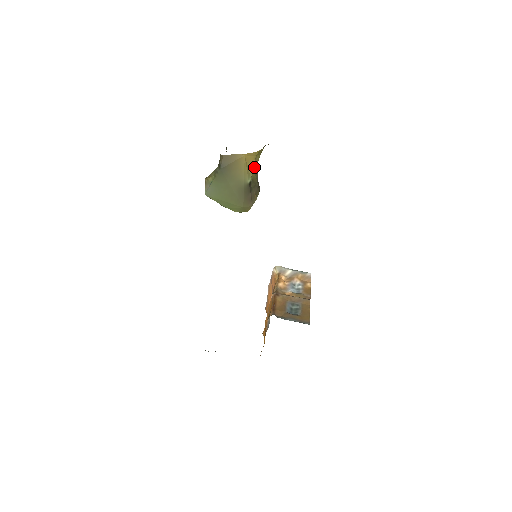
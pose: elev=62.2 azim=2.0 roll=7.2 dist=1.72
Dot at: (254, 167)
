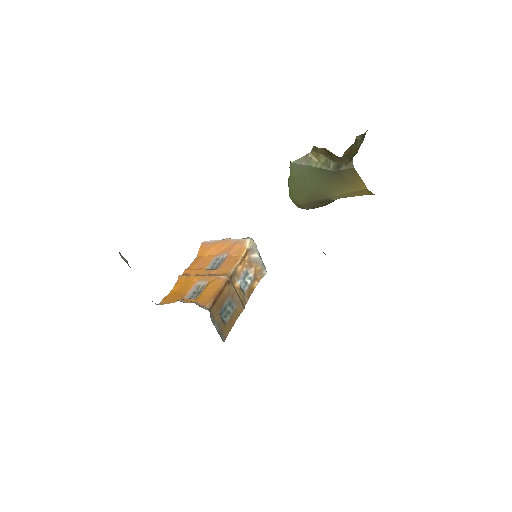
Dot at: occluded
